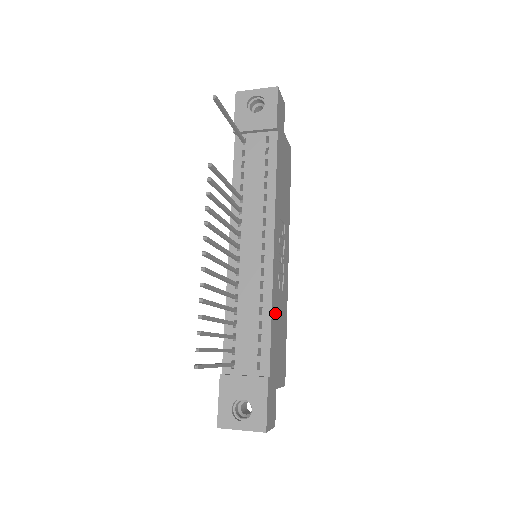
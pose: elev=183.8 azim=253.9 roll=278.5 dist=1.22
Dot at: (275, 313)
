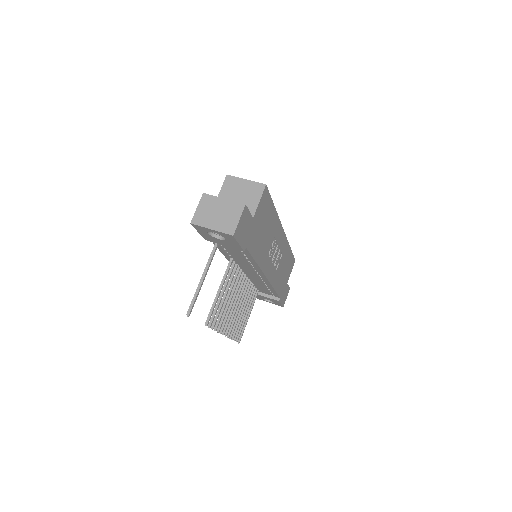
Dot at: (277, 280)
